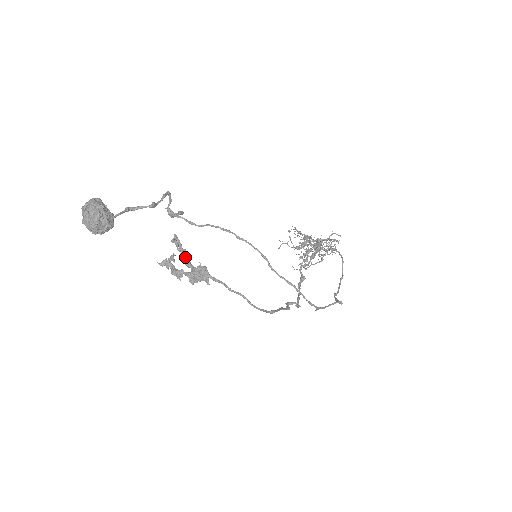
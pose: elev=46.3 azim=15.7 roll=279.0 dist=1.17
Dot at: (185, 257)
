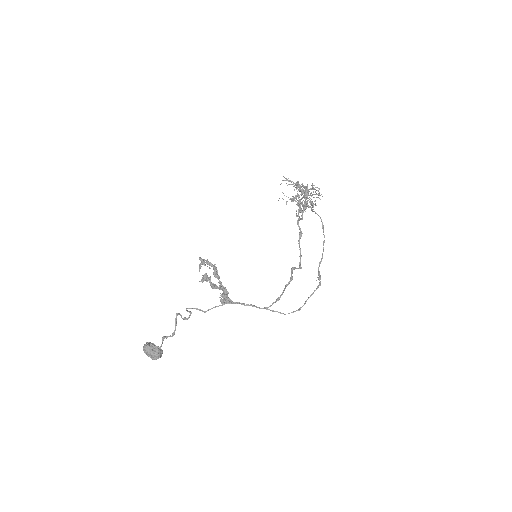
Dot at: (213, 269)
